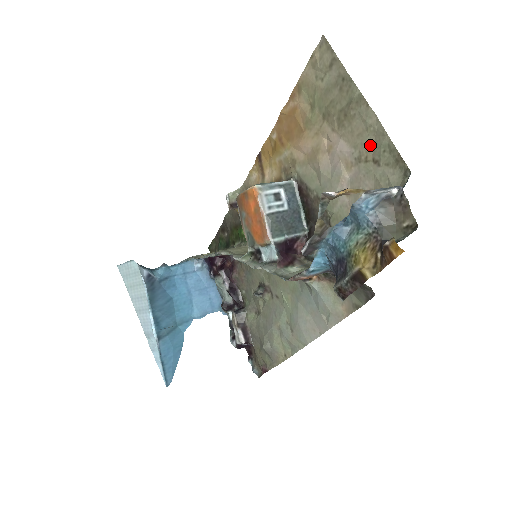
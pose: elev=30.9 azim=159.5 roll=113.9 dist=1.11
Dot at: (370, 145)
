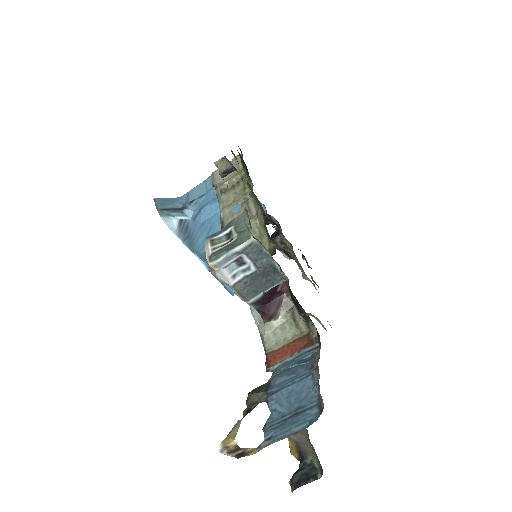
Dot at: occluded
